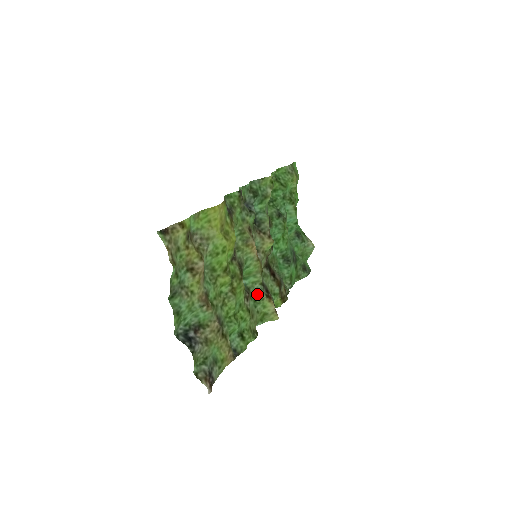
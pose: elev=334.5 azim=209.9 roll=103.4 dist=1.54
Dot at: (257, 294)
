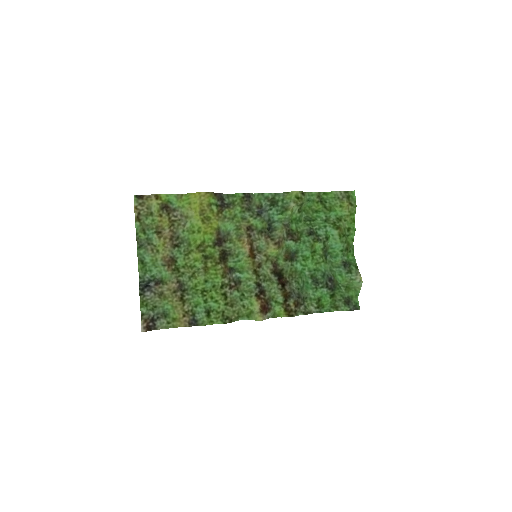
Dot at: (248, 290)
